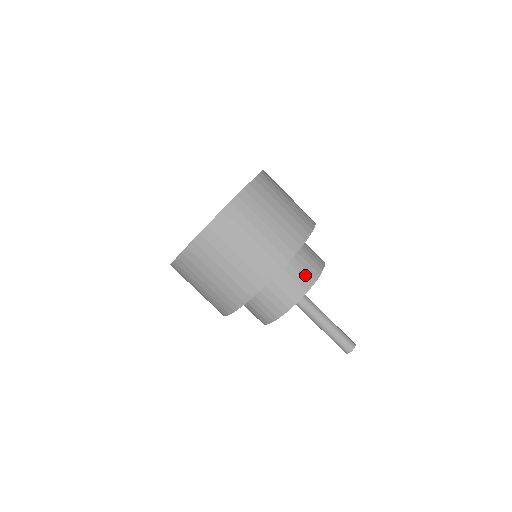
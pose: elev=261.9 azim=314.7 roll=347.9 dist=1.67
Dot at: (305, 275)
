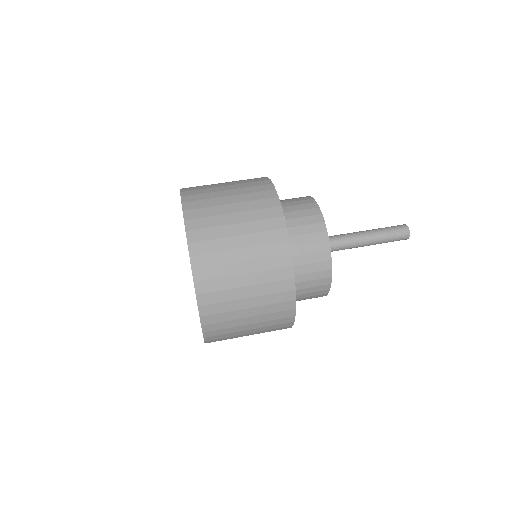
Dot at: (312, 230)
